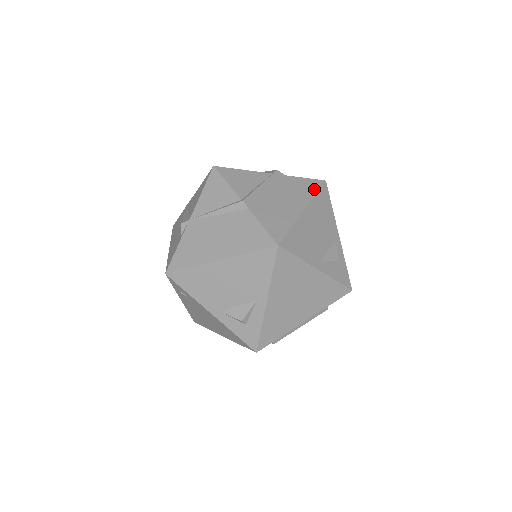
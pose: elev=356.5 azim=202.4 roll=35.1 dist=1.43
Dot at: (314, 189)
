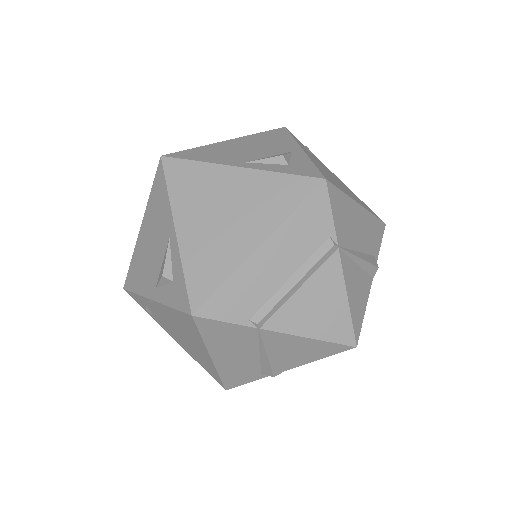
Dot at: occluded
